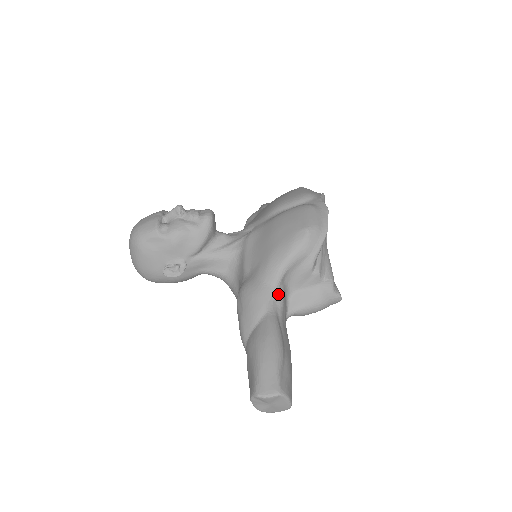
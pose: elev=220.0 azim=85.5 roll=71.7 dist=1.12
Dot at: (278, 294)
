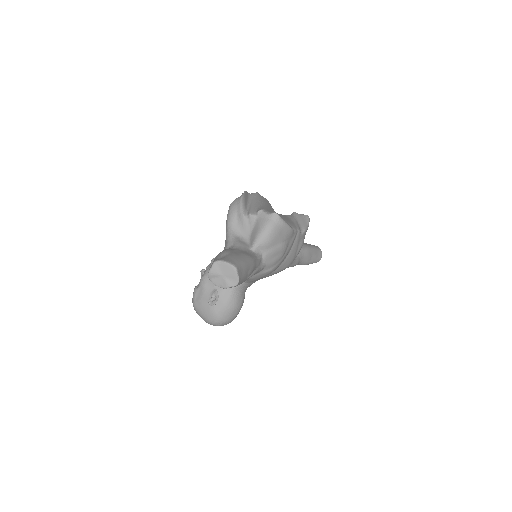
Dot at: (233, 242)
